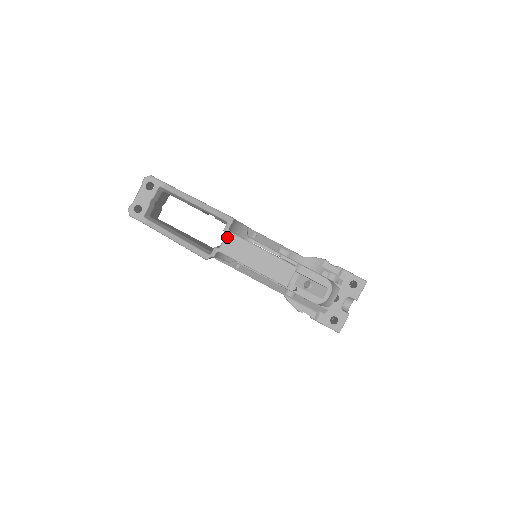
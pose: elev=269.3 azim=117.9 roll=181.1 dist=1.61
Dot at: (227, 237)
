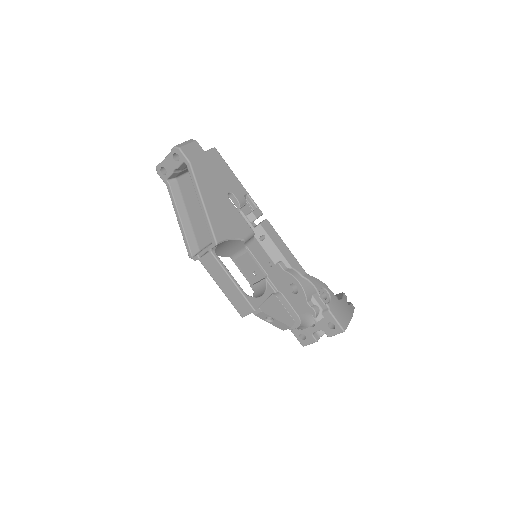
Dot at: (208, 254)
